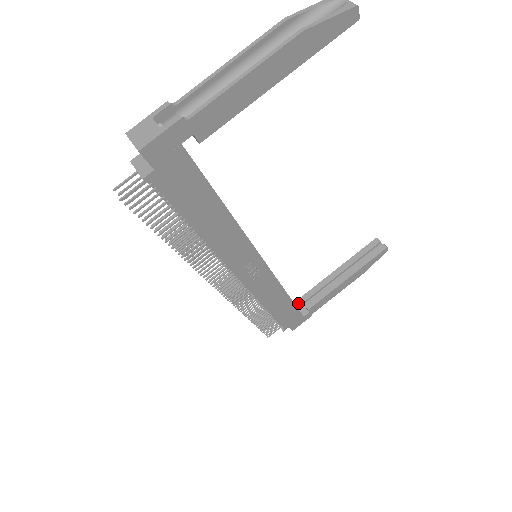
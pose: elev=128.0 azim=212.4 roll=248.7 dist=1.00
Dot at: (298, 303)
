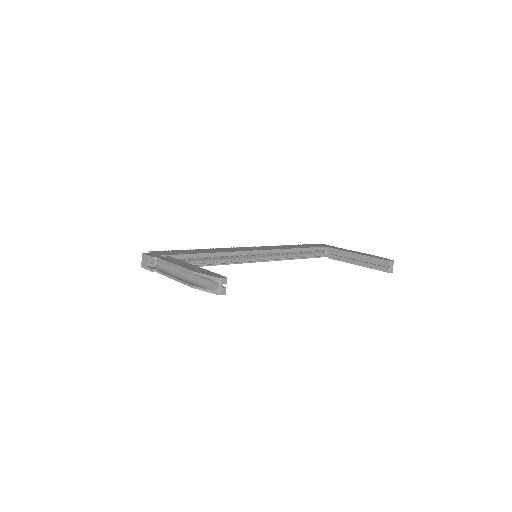
Dot at: (330, 247)
